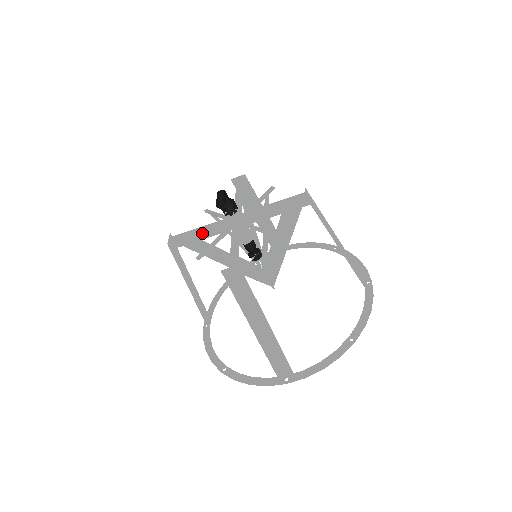
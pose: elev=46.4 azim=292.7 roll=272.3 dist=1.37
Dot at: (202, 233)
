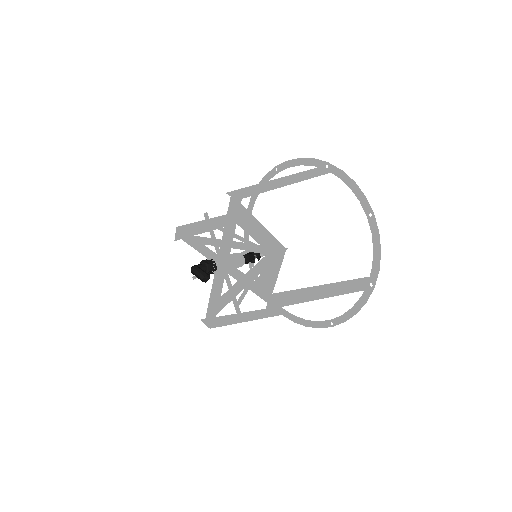
Dot at: (215, 296)
